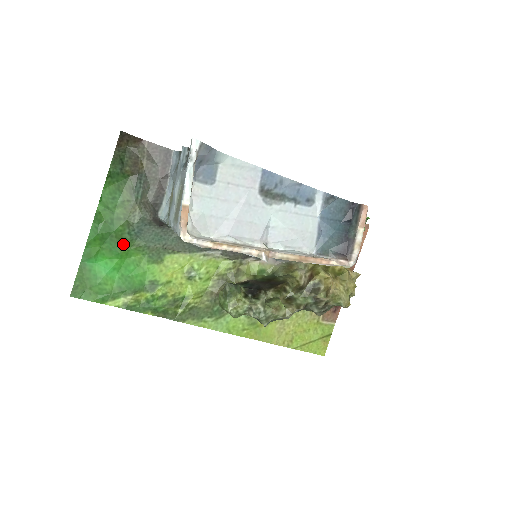
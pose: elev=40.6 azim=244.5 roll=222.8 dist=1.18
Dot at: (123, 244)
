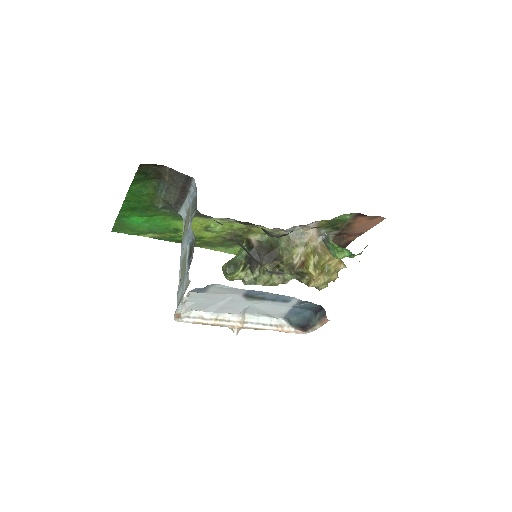
Dot at: (150, 211)
